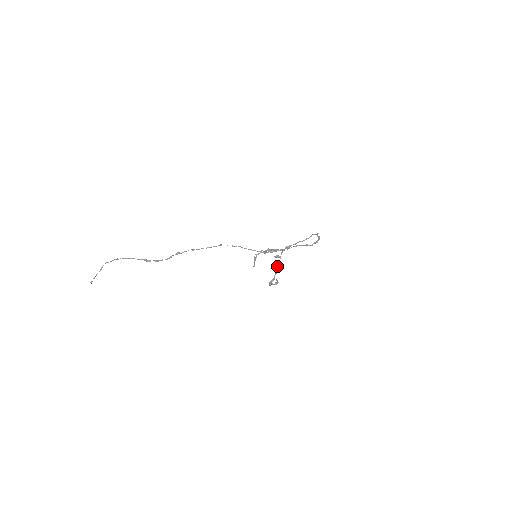
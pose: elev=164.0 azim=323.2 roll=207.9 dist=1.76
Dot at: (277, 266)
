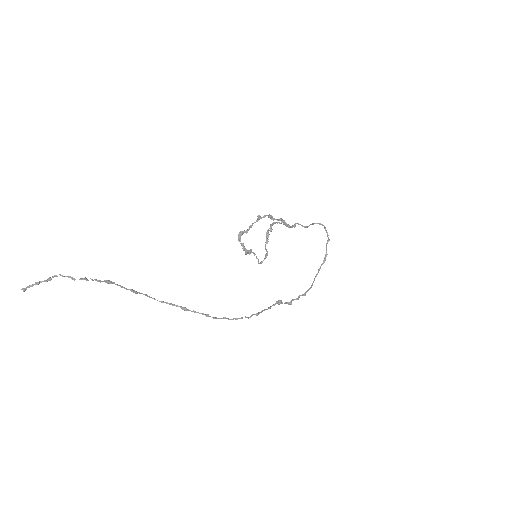
Dot at: (261, 218)
